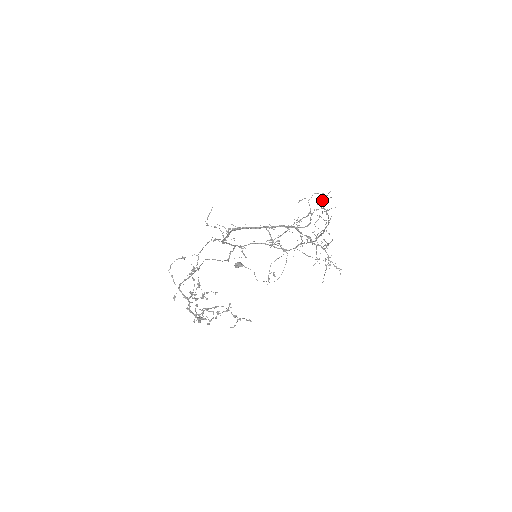
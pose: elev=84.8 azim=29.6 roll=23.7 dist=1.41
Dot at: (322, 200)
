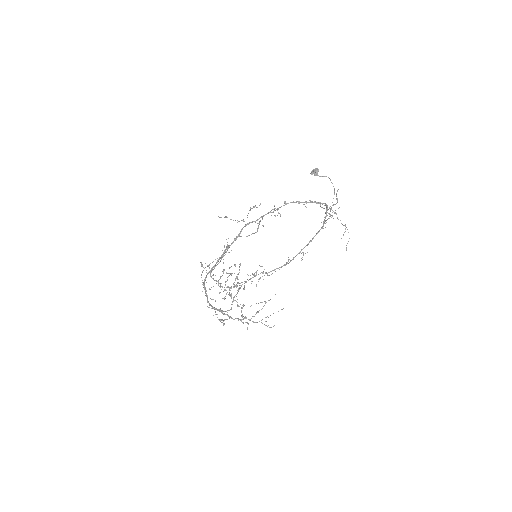
Dot at: occluded
